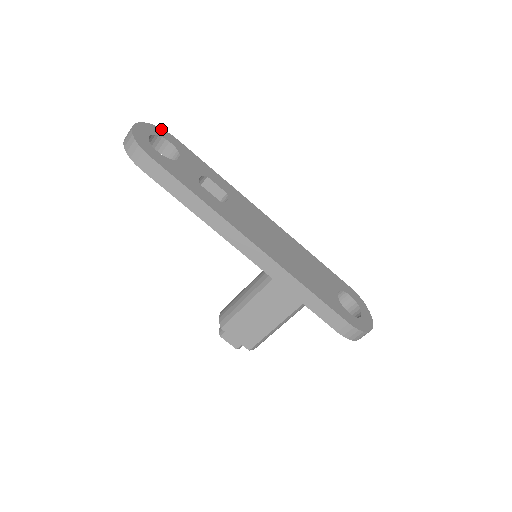
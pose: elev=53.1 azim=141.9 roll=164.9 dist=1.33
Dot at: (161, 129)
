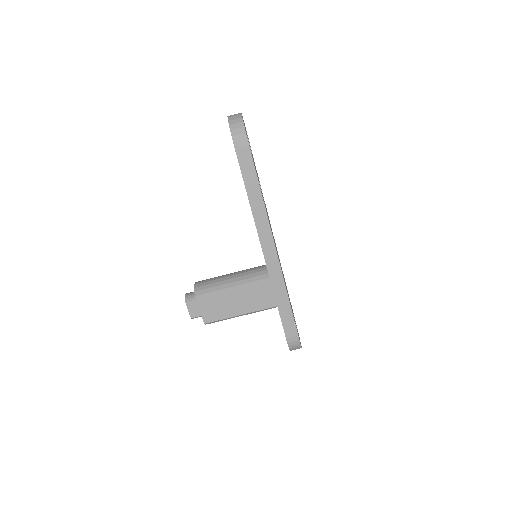
Dot at: occluded
